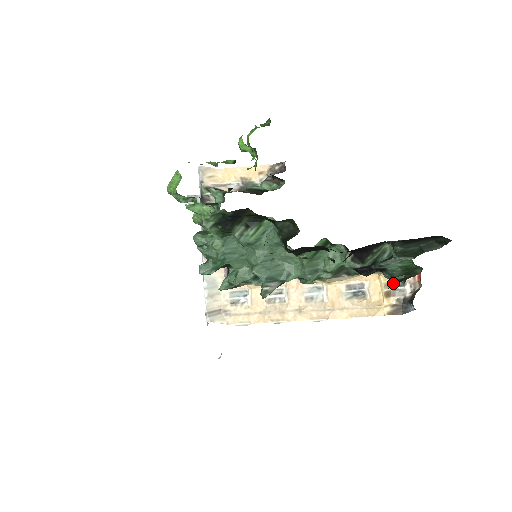
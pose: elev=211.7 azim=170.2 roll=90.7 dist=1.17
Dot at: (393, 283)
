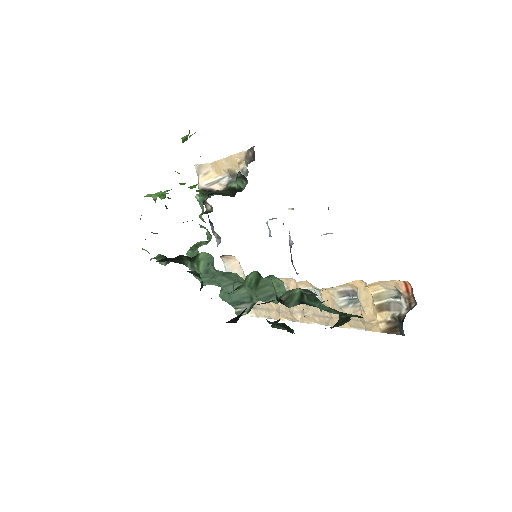
Dot at: (338, 321)
